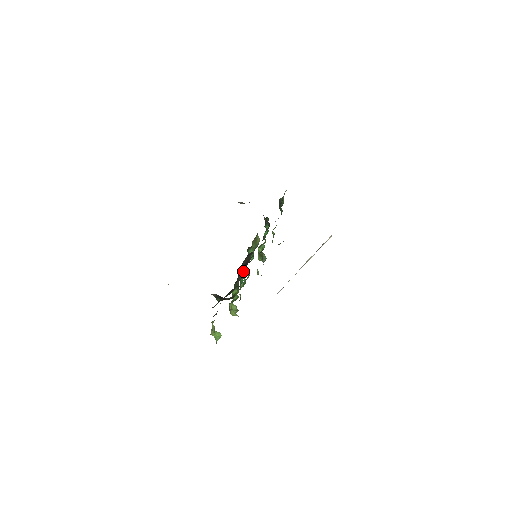
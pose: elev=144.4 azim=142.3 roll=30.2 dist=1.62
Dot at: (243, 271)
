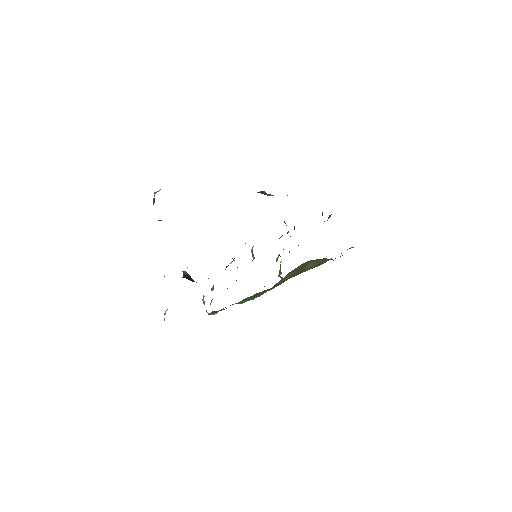
Dot at: (230, 263)
